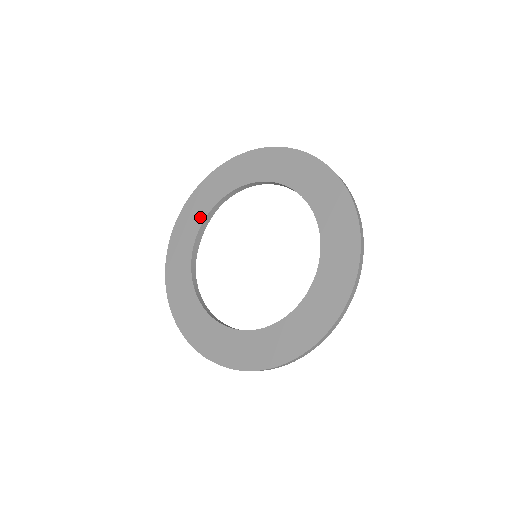
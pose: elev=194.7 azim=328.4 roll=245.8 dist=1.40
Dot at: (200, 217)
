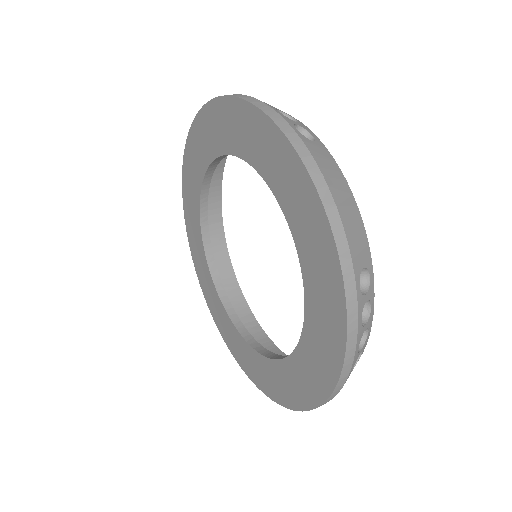
Dot at: (196, 195)
